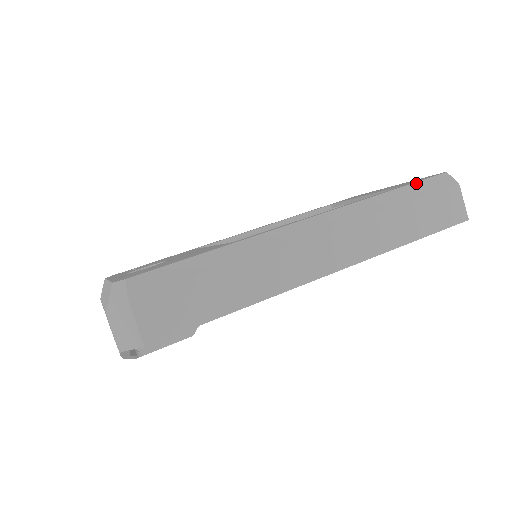
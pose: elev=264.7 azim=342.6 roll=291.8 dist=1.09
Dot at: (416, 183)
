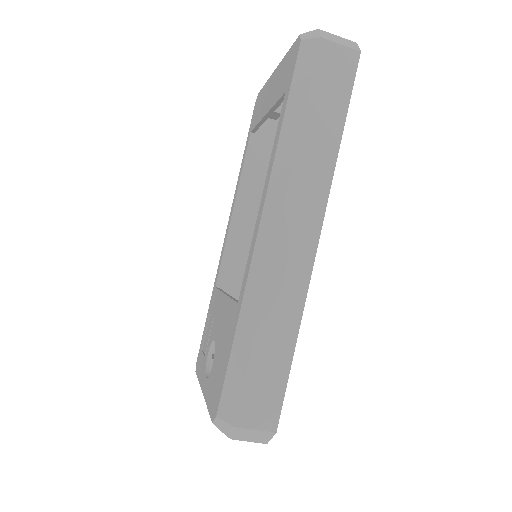
Dot at: (291, 86)
